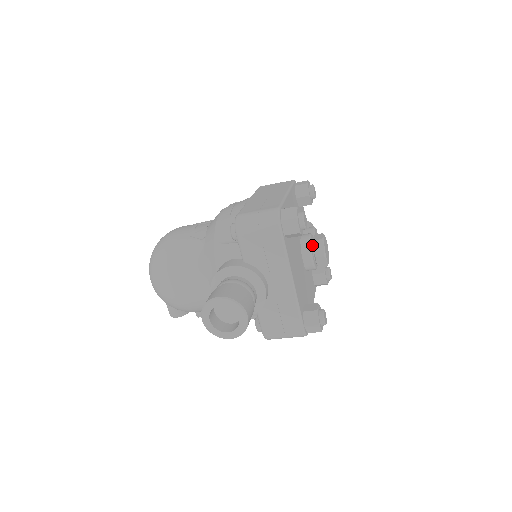
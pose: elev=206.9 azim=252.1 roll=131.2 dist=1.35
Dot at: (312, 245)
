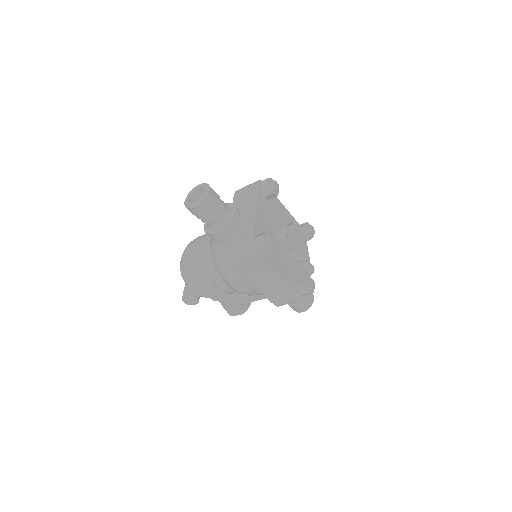
Dot at: occluded
